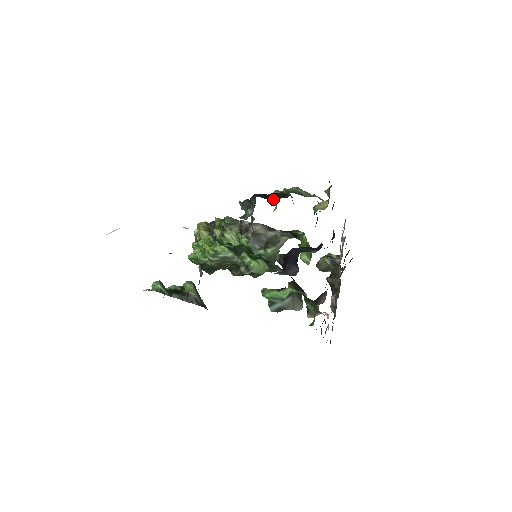
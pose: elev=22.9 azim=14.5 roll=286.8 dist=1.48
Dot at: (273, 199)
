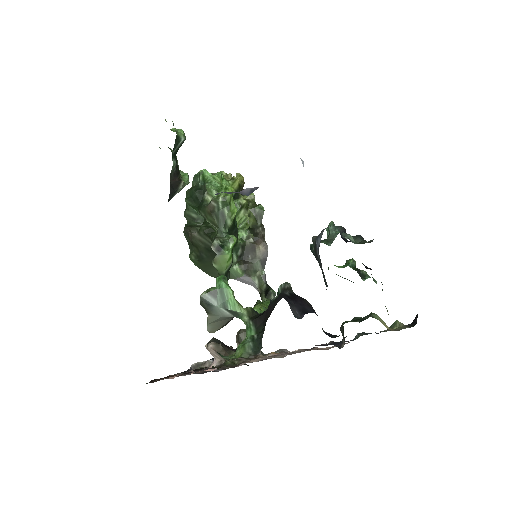
Dot at: occluded
